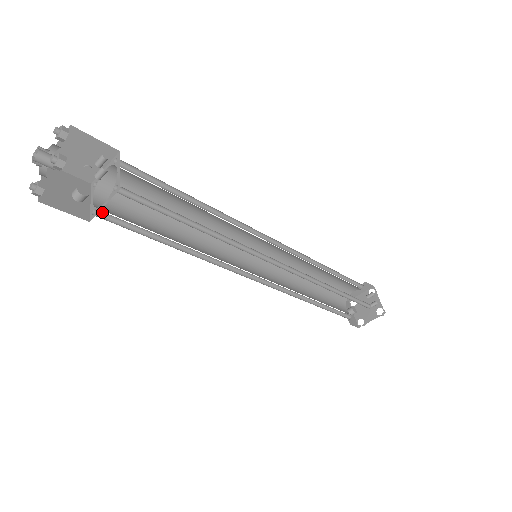
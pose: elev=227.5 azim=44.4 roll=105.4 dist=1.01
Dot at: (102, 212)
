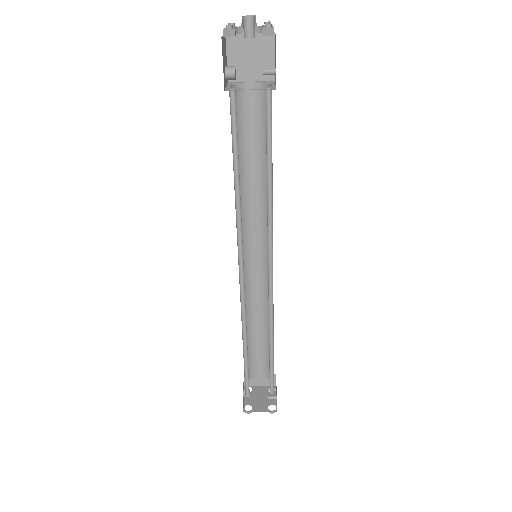
Dot at: (233, 97)
